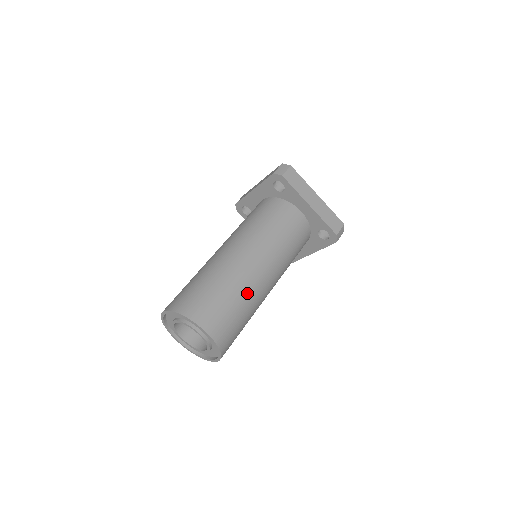
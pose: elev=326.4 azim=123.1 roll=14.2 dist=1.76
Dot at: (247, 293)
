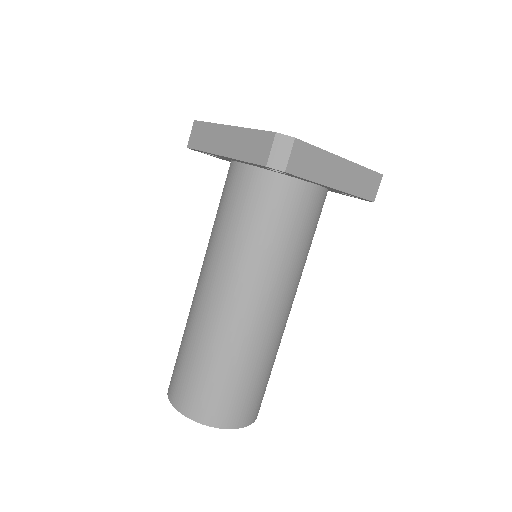
Dot at: (271, 352)
